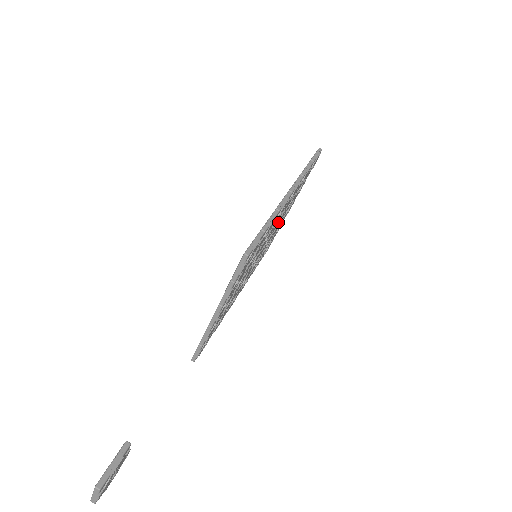
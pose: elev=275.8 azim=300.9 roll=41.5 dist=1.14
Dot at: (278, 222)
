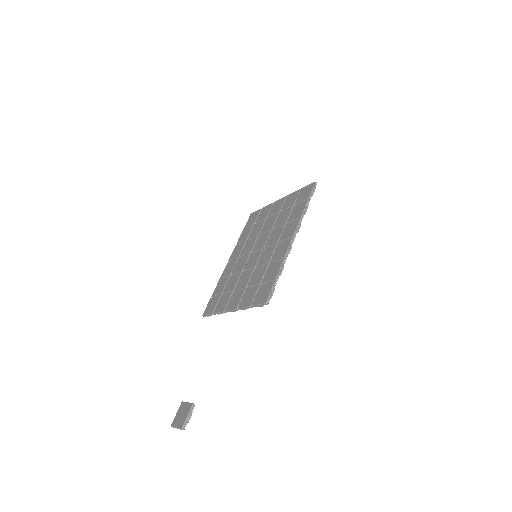
Dot at: occluded
